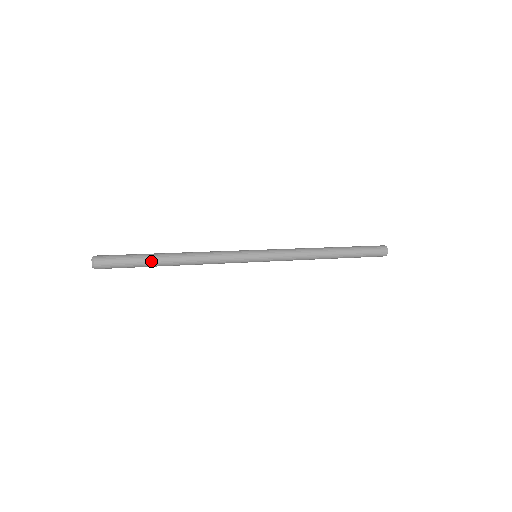
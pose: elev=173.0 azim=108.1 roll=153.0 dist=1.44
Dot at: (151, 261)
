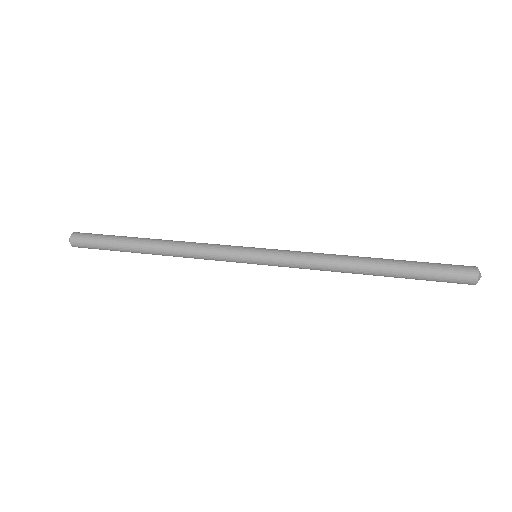
Dot at: (126, 250)
